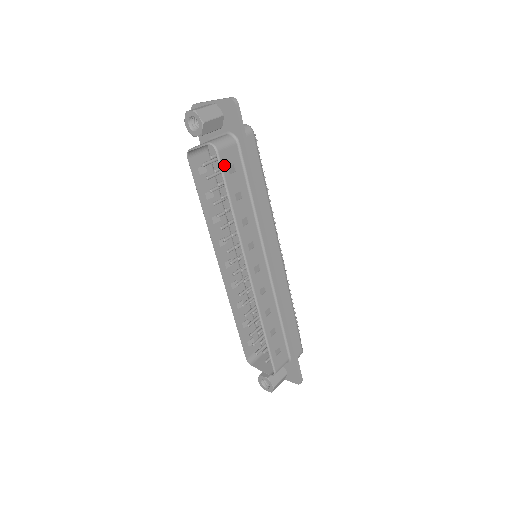
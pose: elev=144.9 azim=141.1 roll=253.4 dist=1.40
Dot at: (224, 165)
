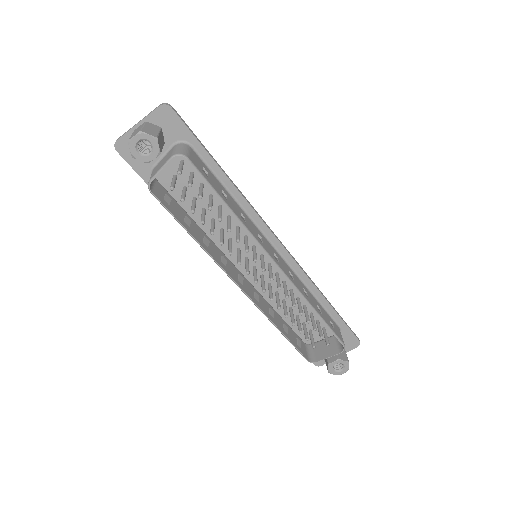
Dot at: (199, 170)
